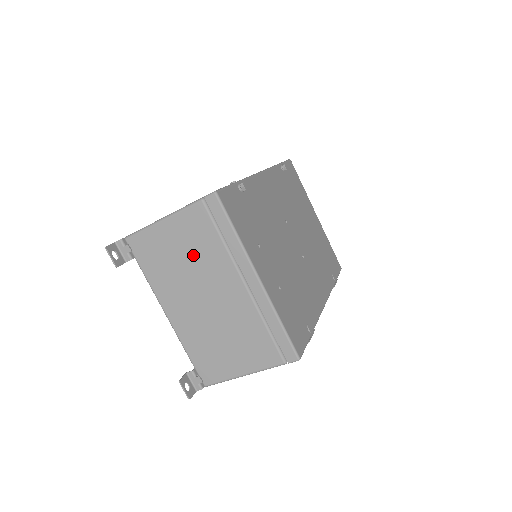
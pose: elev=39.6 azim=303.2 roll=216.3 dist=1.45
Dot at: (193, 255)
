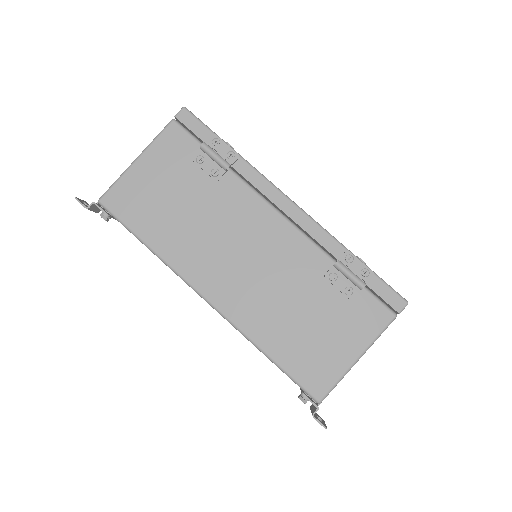
Dot at: occluded
